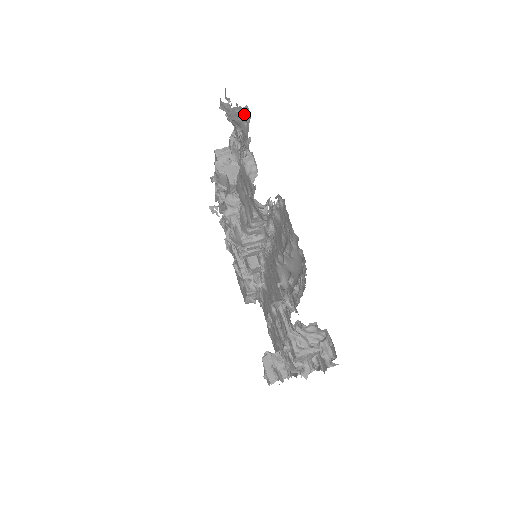
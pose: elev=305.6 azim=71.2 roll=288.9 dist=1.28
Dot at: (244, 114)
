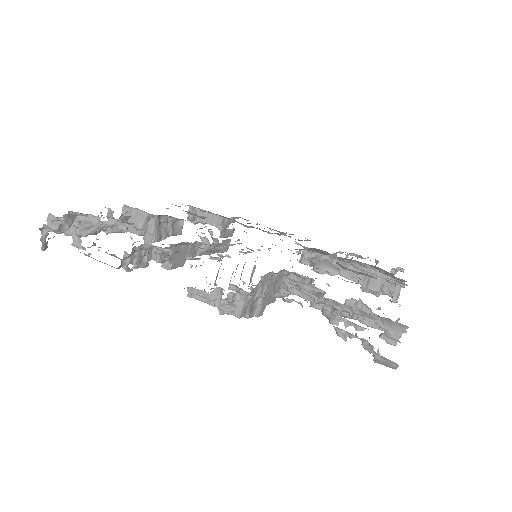
Dot at: occluded
